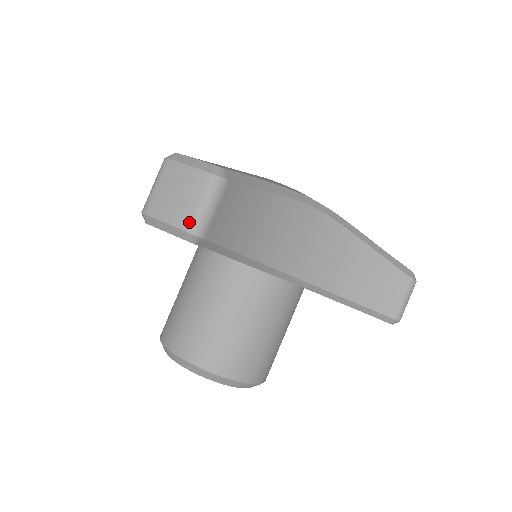
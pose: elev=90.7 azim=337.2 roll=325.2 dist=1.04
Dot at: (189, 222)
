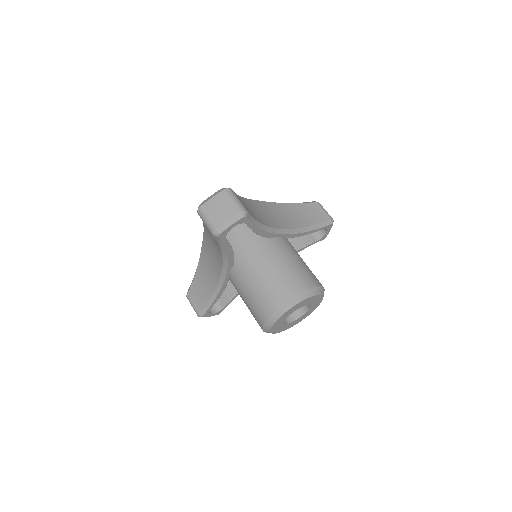
Dot at: (237, 209)
